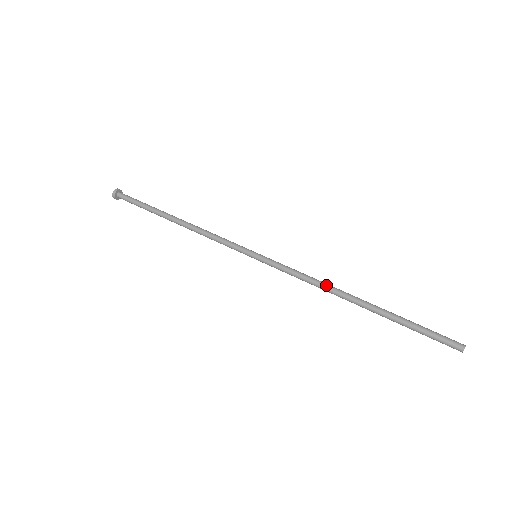
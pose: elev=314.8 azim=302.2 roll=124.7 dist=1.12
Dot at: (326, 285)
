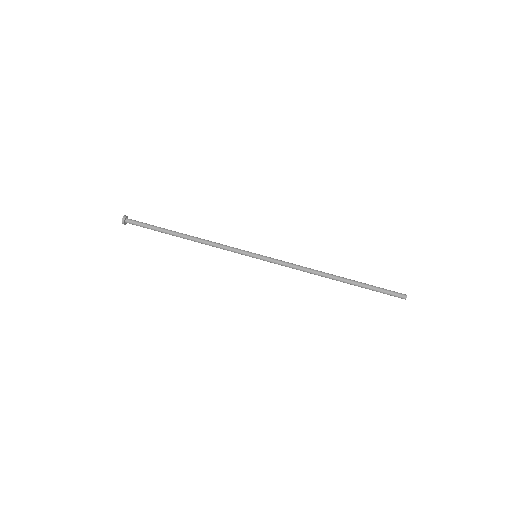
Dot at: (312, 270)
